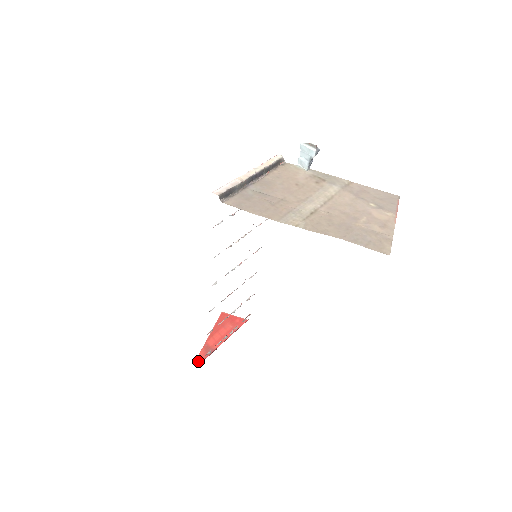
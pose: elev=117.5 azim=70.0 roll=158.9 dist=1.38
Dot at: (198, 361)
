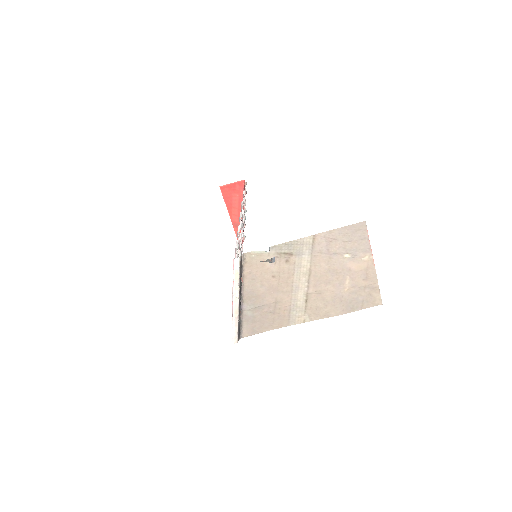
Dot at: occluded
